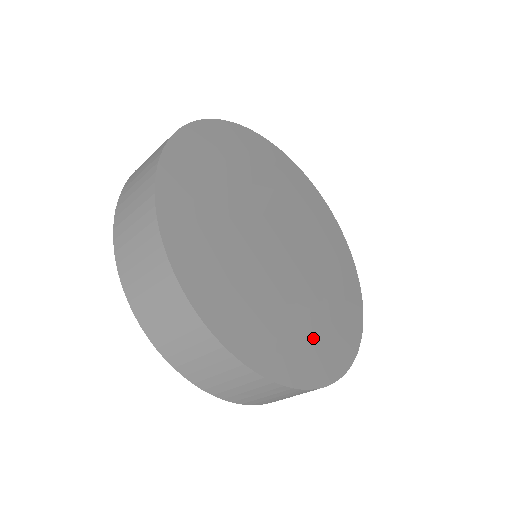
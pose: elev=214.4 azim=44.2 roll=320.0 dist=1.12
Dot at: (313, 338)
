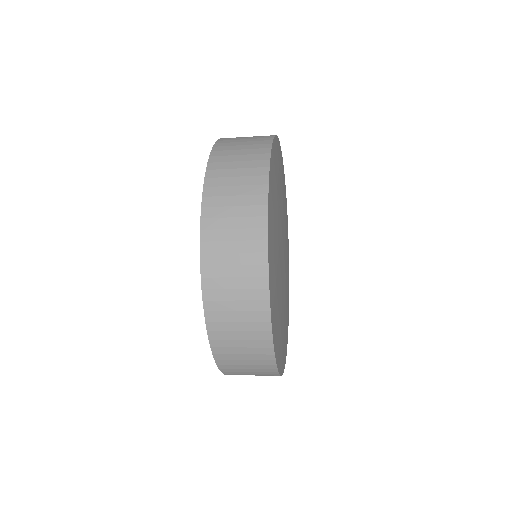
Dot at: occluded
